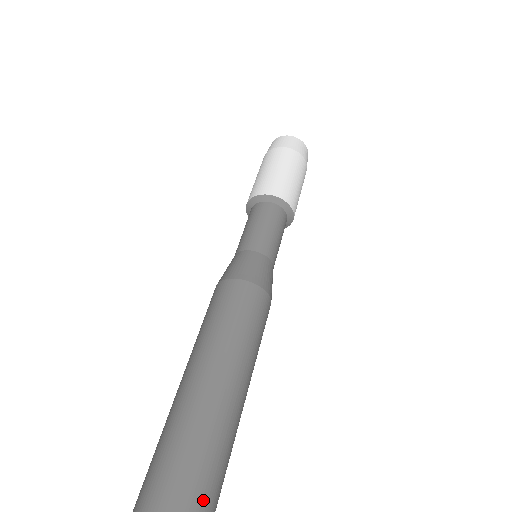
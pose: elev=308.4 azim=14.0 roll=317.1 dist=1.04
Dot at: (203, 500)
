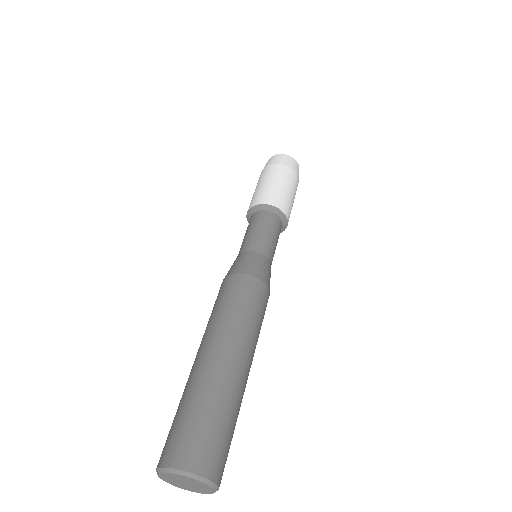
Dot at: (208, 441)
